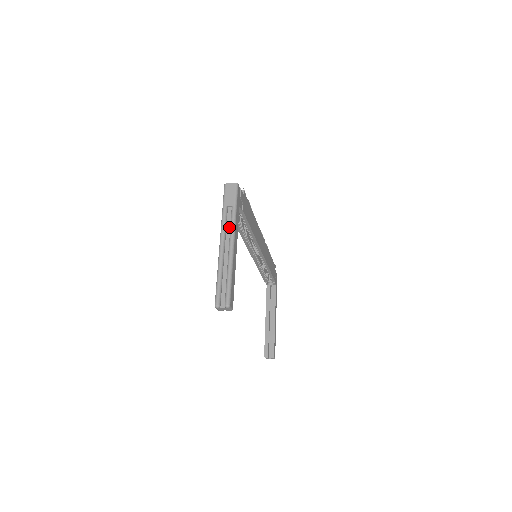
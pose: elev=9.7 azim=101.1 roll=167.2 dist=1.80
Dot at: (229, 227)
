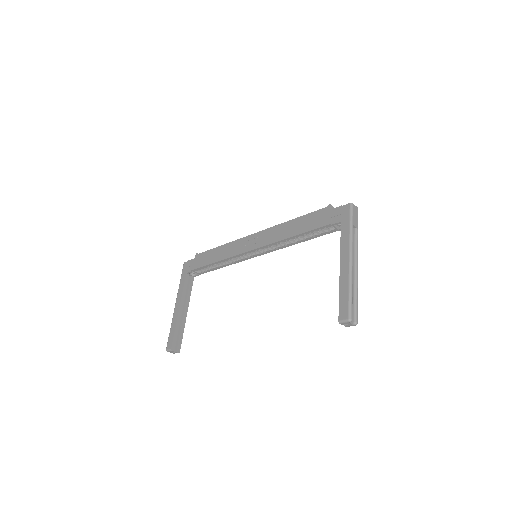
Dot at: (353, 246)
